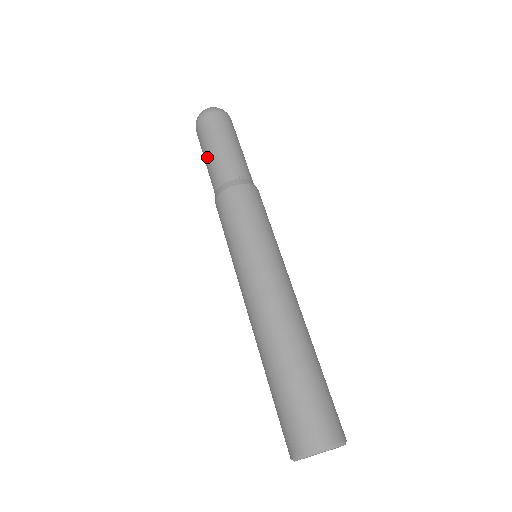
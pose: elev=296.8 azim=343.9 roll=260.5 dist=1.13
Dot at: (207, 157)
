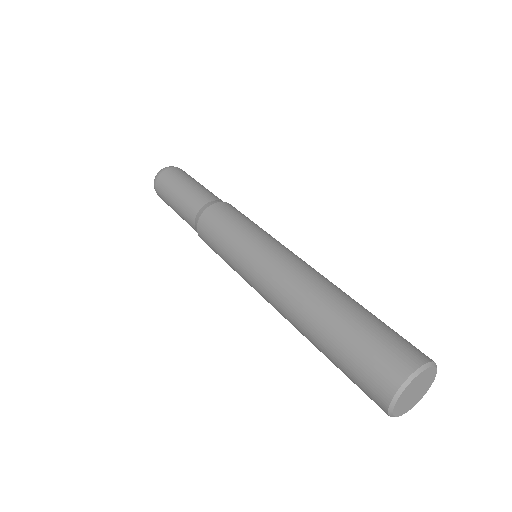
Dot at: (175, 201)
